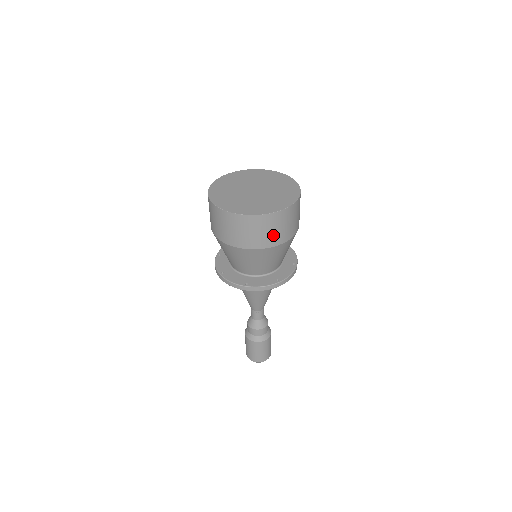
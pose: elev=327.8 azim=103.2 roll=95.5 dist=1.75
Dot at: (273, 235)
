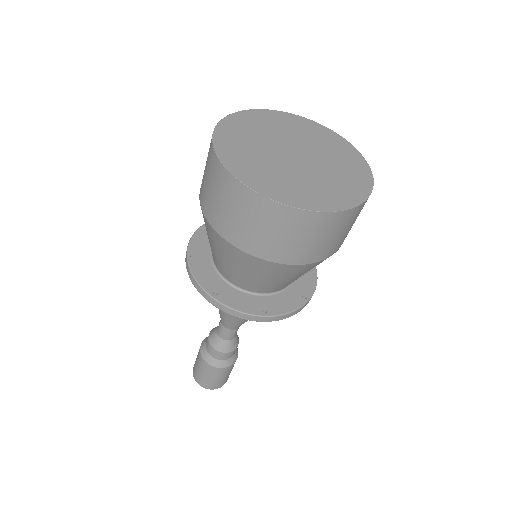
Dot at: (285, 245)
